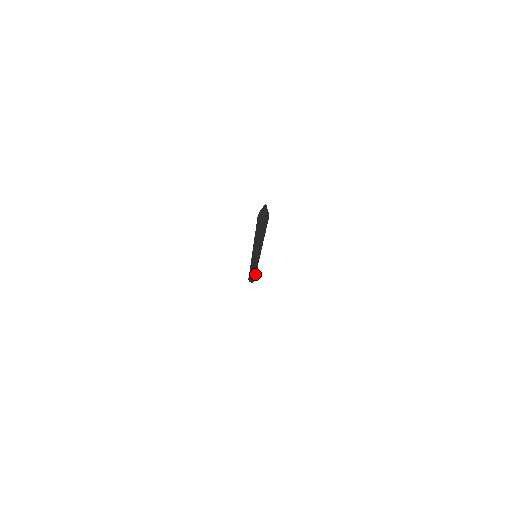
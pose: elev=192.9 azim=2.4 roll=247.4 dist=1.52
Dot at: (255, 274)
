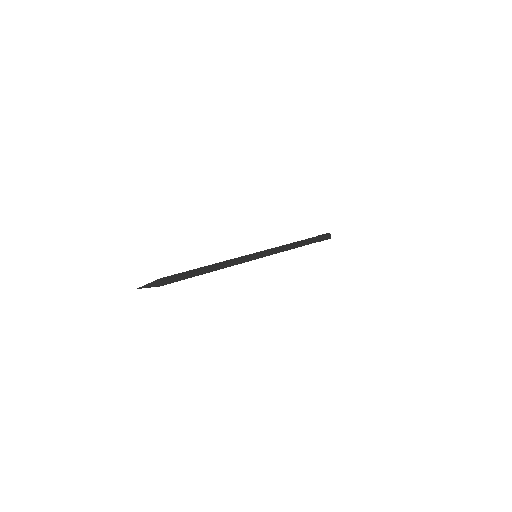
Dot at: (307, 244)
